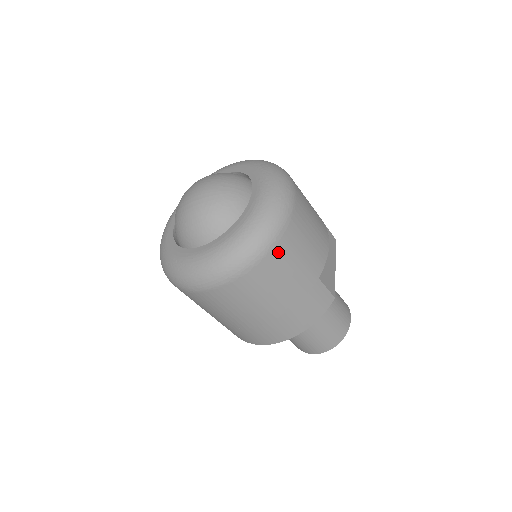
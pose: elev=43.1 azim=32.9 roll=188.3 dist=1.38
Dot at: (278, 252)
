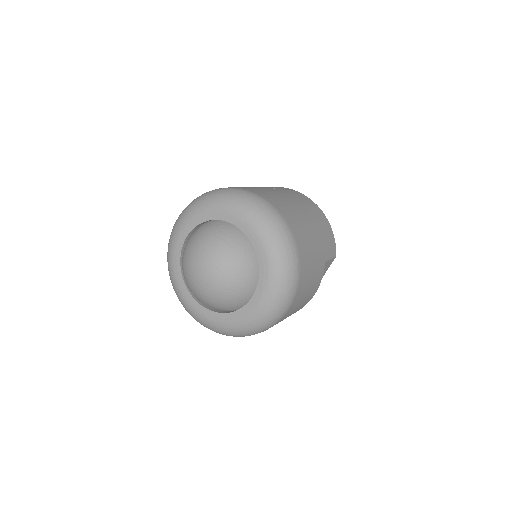
Dot at: occluded
